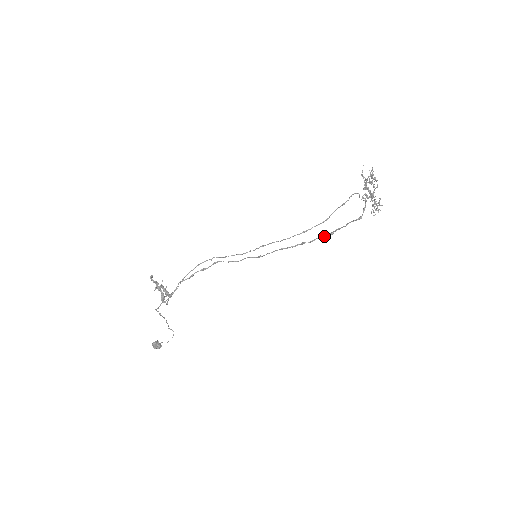
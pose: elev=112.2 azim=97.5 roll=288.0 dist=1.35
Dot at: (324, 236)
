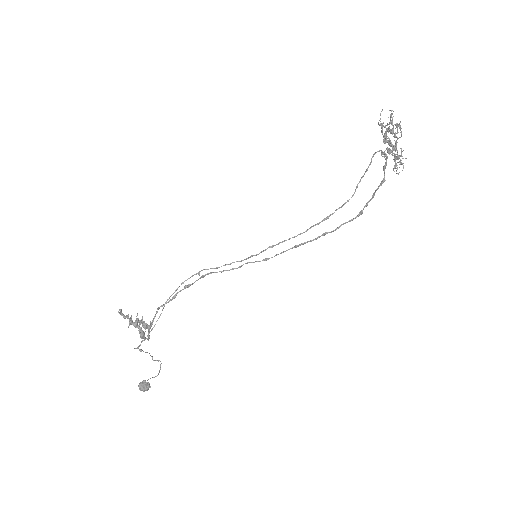
Dot at: (351, 219)
